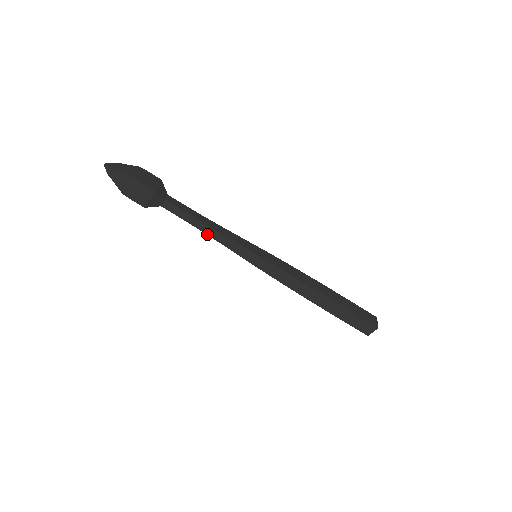
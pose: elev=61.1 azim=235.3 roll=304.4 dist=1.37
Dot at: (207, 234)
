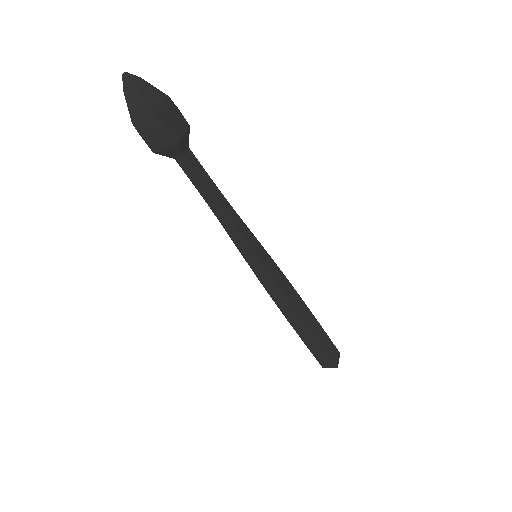
Dot at: (214, 213)
